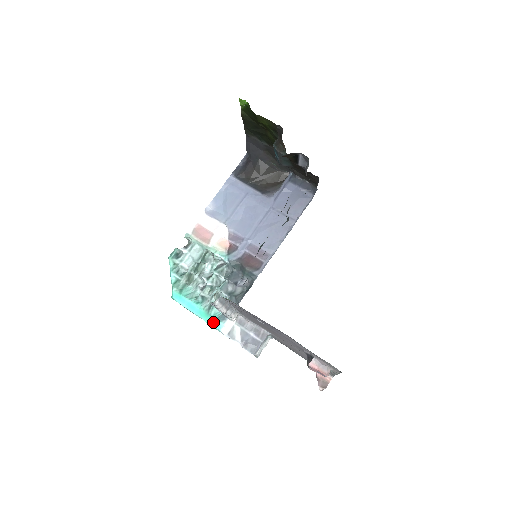
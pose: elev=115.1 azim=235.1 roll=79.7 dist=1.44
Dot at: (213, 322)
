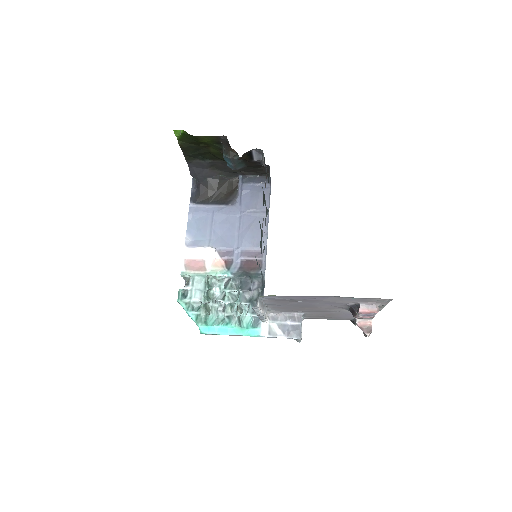
Dot at: (250, 332)
